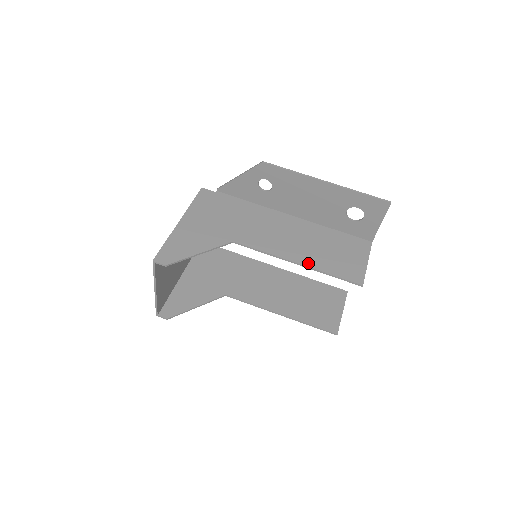
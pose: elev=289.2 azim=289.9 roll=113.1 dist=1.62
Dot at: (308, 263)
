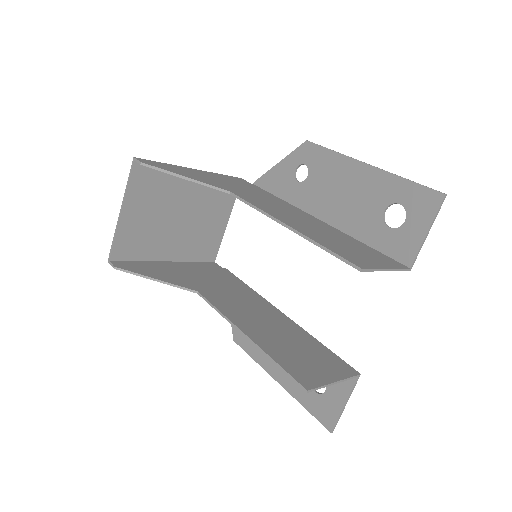
Dot at: (301, 231)
